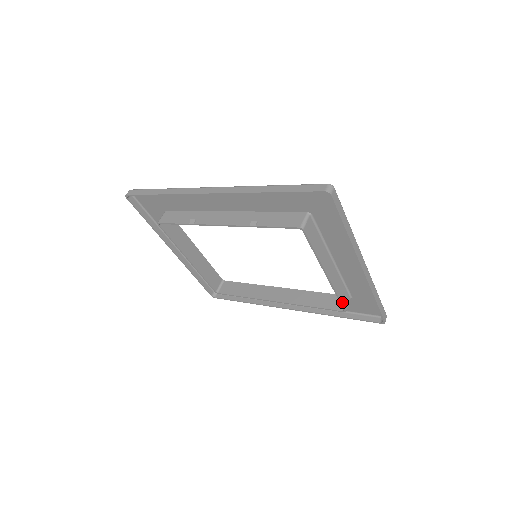
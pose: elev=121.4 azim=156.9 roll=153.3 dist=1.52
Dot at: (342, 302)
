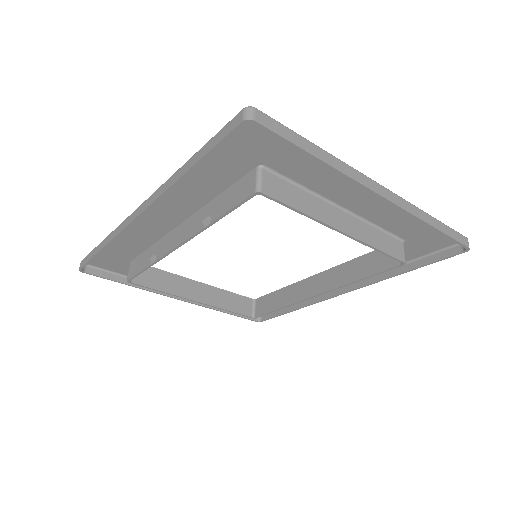
Dot at: (391, 254)
